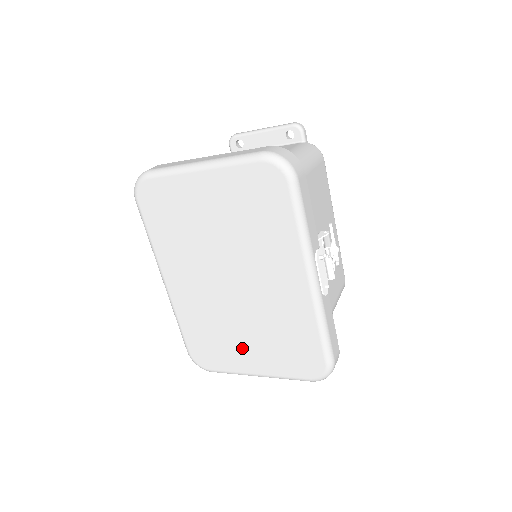
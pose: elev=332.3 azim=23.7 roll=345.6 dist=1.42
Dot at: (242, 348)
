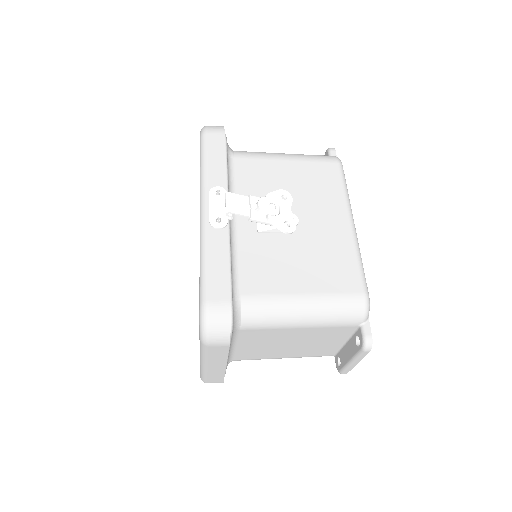
Dot at: occluded
